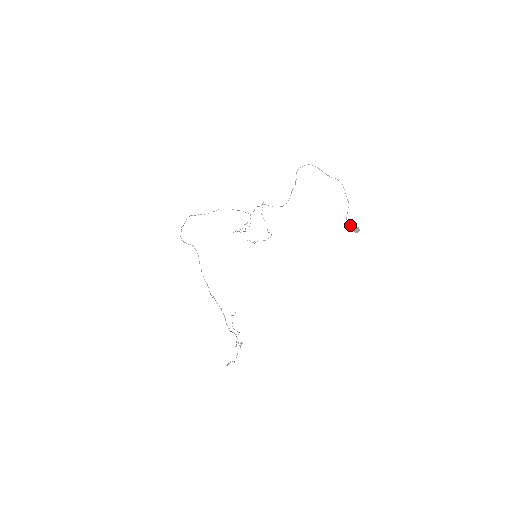
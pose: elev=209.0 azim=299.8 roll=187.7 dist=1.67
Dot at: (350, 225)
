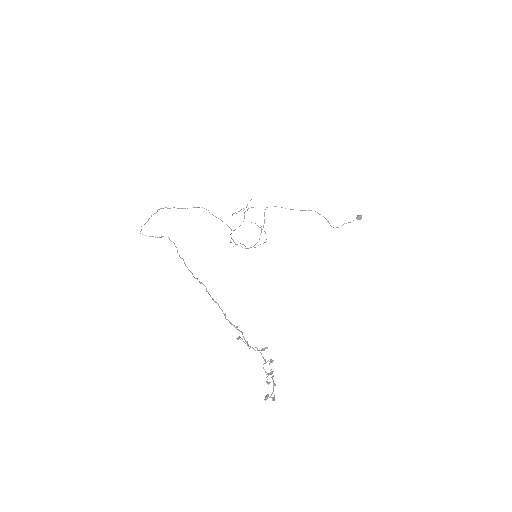
Dot at: occluded
